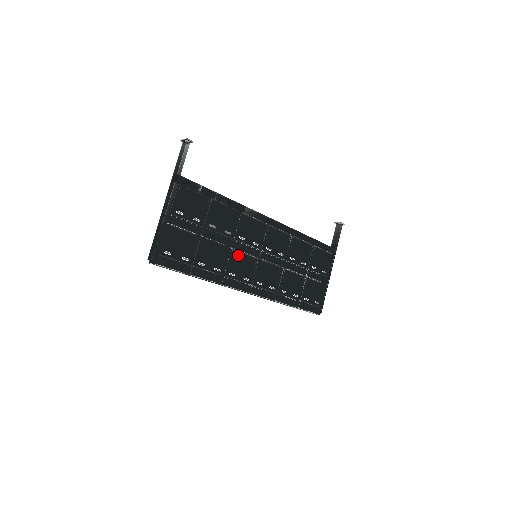
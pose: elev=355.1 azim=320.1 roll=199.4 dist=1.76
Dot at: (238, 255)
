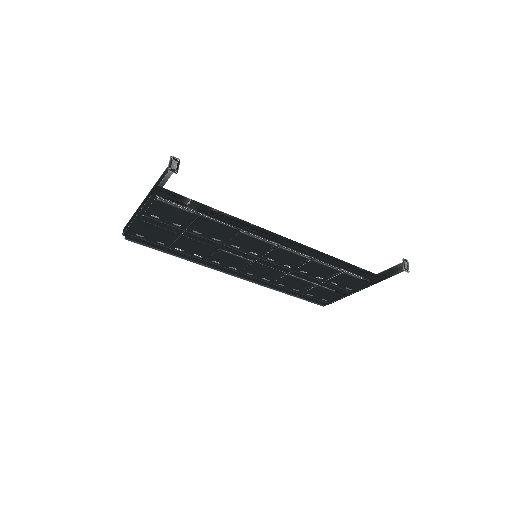
Dot at: (227, 254)
